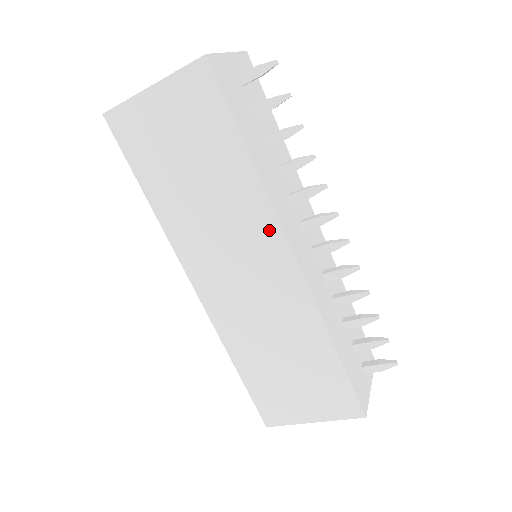
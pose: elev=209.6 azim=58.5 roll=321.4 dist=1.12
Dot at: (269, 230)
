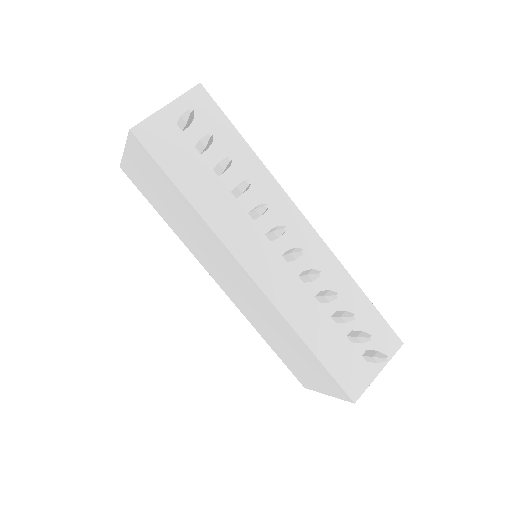
Dot at: (224, 251)
